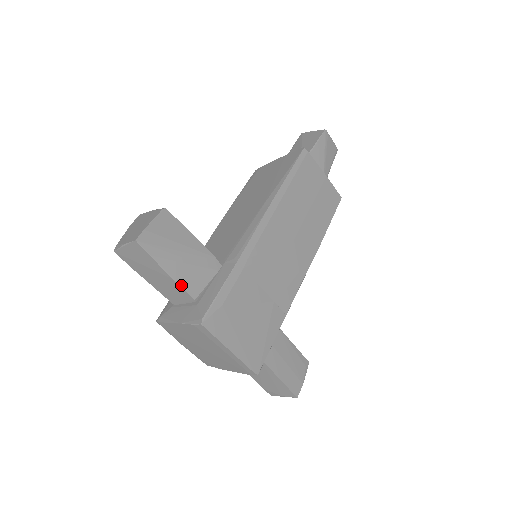
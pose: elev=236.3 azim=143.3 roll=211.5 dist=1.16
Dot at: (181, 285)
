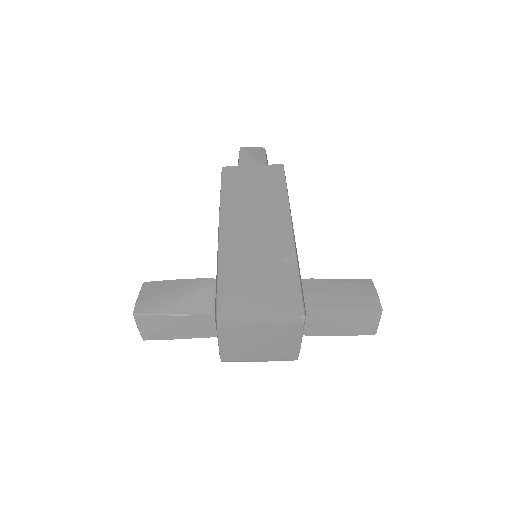
Dot at: (192, 314)
